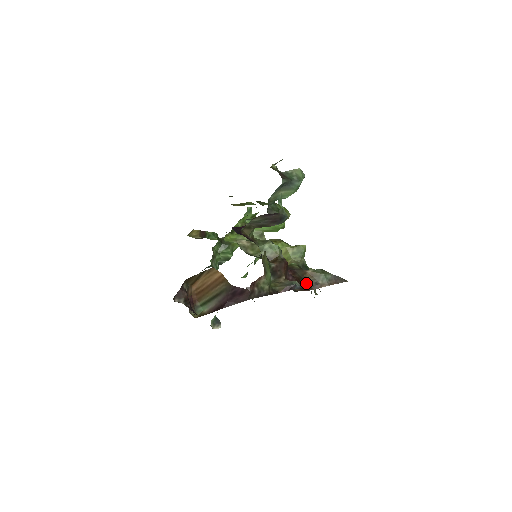
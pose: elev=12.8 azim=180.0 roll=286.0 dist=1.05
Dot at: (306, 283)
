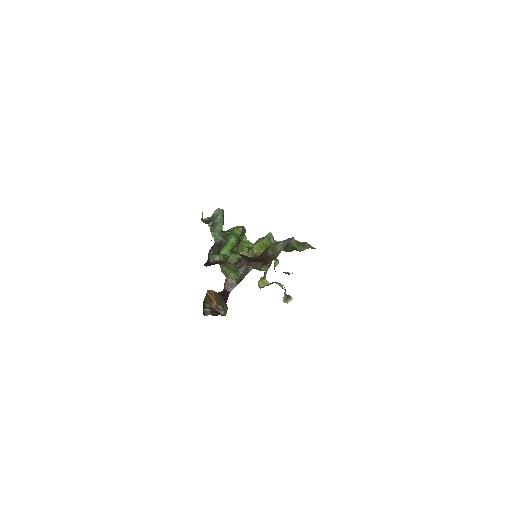
Dot at: (271, 257)
